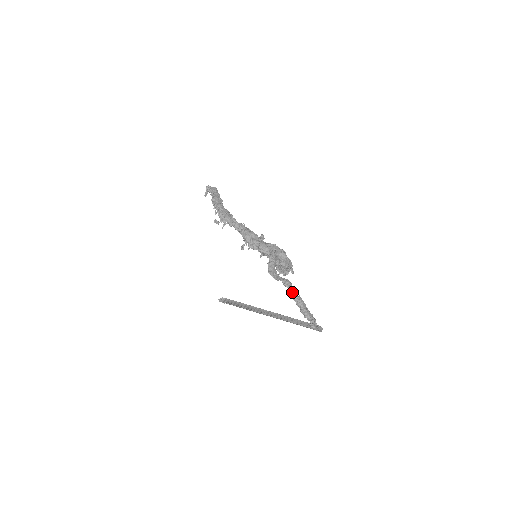
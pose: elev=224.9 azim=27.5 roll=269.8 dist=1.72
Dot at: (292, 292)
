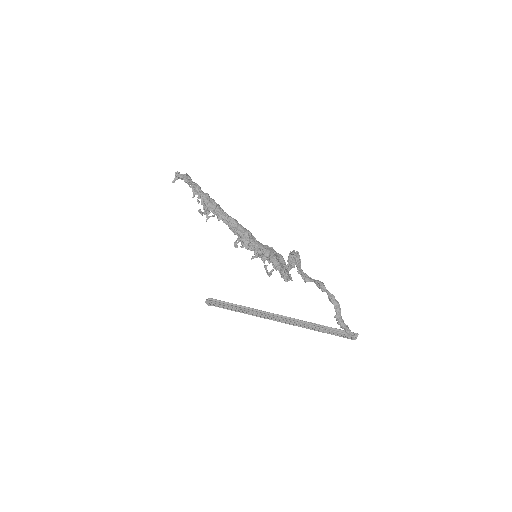
Dot at: (331, 295)
